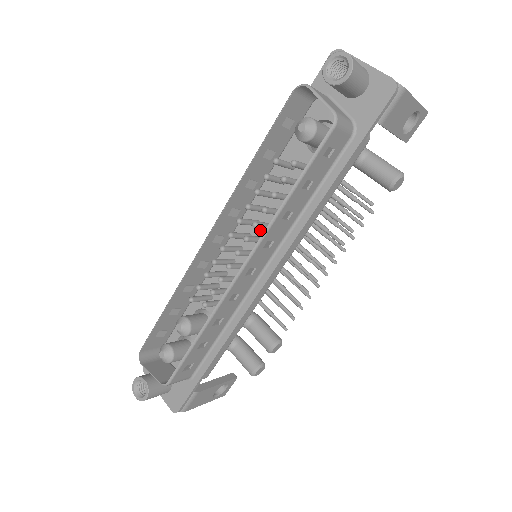
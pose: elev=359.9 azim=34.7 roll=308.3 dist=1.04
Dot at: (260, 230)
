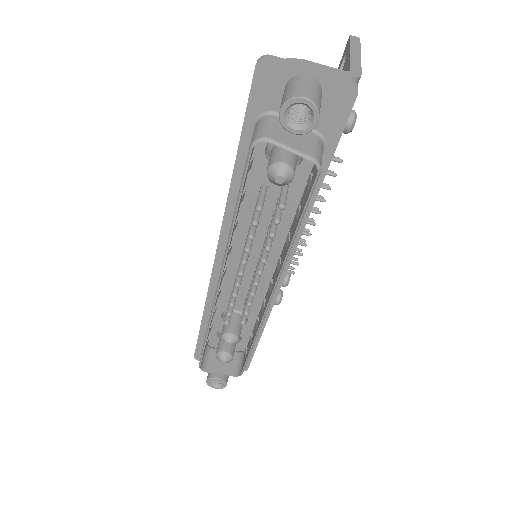
Dot at: (255, 244)
